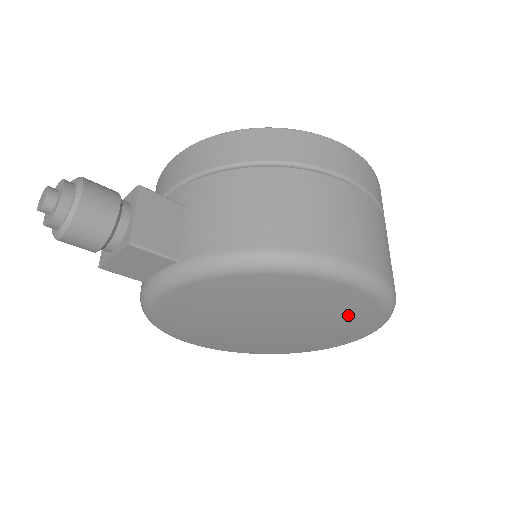
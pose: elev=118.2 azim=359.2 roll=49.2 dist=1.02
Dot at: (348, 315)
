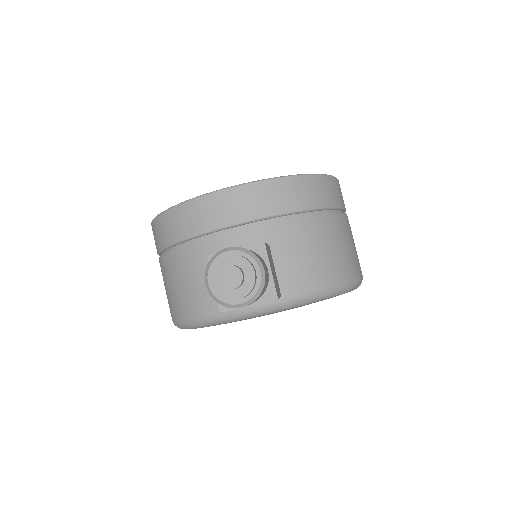
Dot at: occluded
